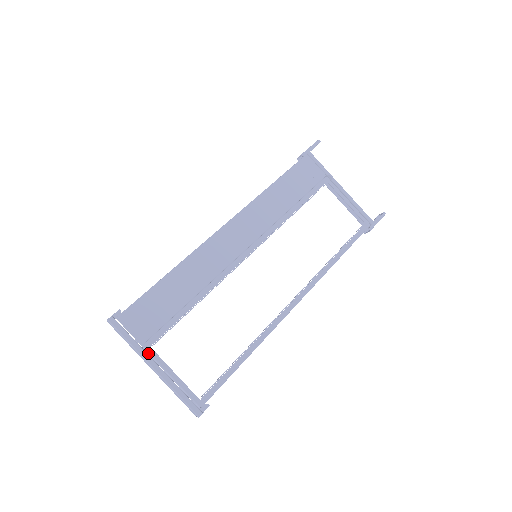
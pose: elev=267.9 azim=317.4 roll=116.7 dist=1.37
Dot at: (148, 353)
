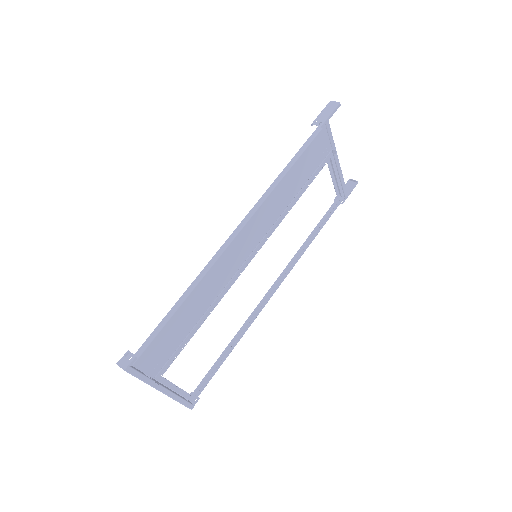
Dot at: (158, 381)
